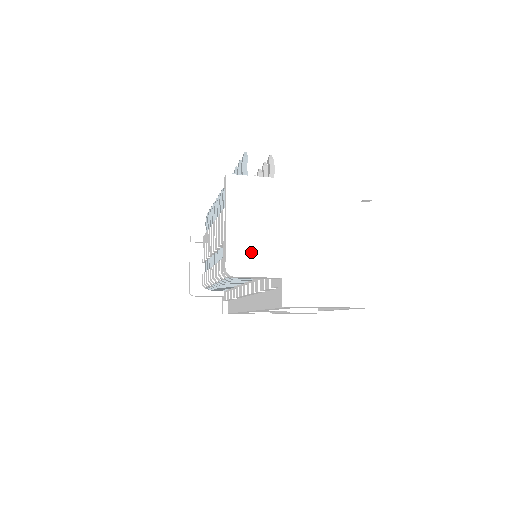
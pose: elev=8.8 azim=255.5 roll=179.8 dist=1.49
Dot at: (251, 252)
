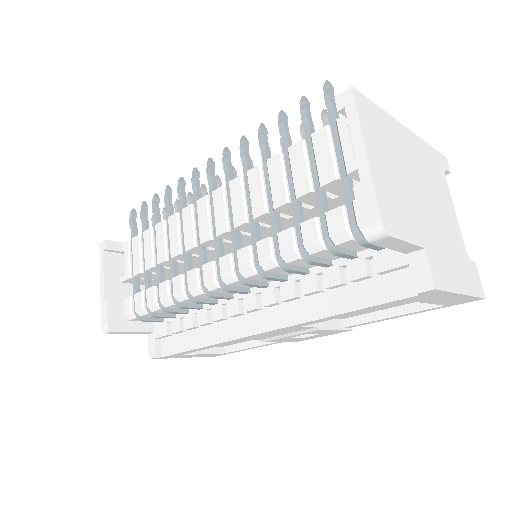
Dot at: (395, 205)
